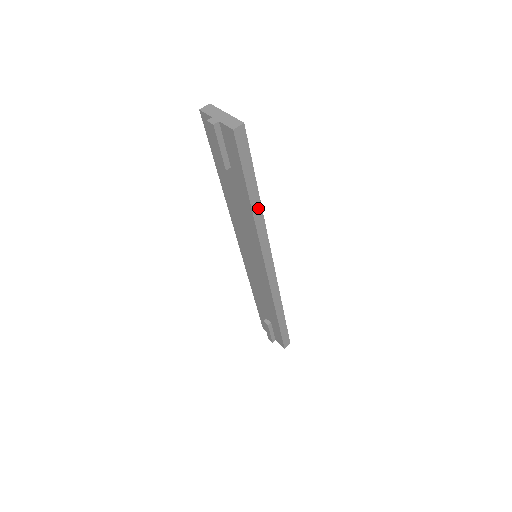
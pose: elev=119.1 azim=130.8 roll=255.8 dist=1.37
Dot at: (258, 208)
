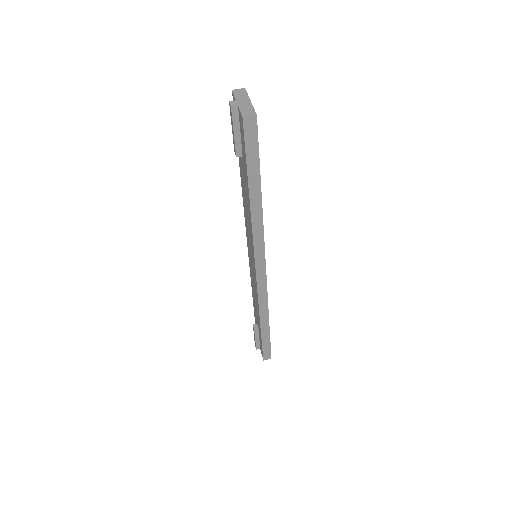
Dot at: (258, 207)
